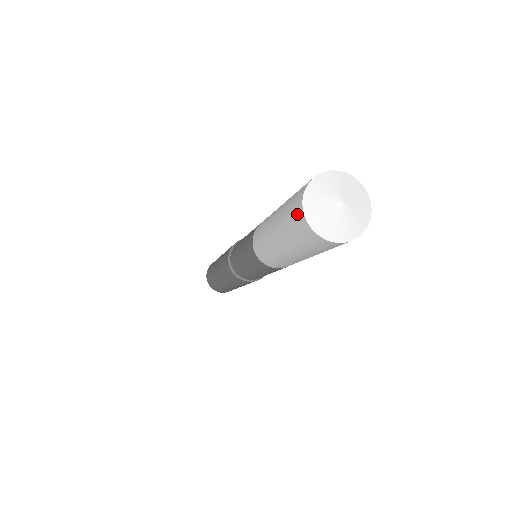
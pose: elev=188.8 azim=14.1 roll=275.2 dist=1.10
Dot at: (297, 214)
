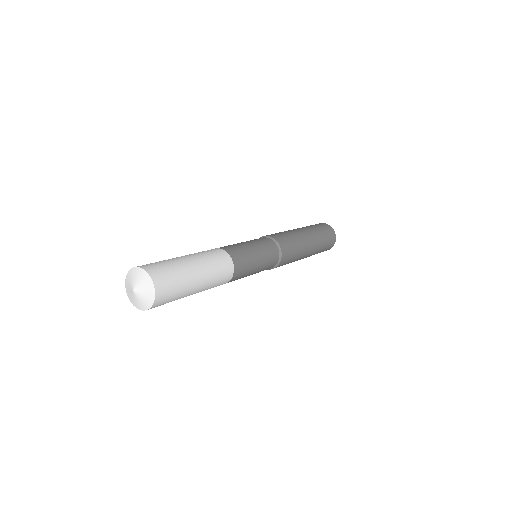
Dot at: occluded
